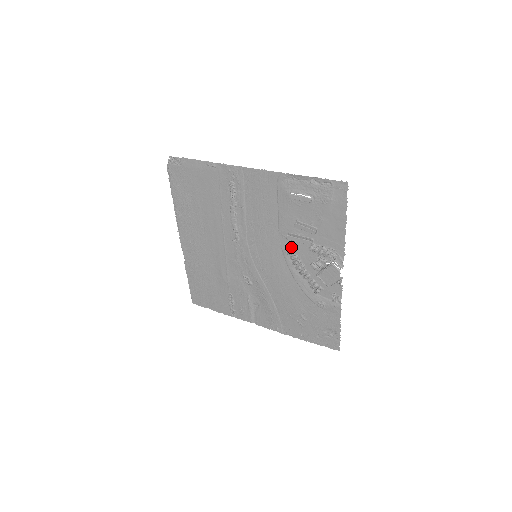
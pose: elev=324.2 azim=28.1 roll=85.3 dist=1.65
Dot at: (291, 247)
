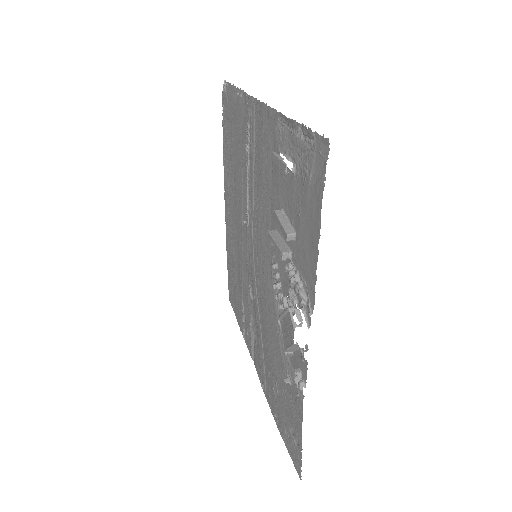
Dot at: (276, 256)
